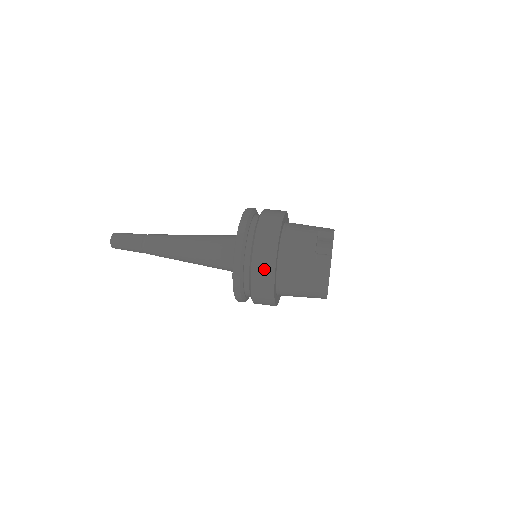
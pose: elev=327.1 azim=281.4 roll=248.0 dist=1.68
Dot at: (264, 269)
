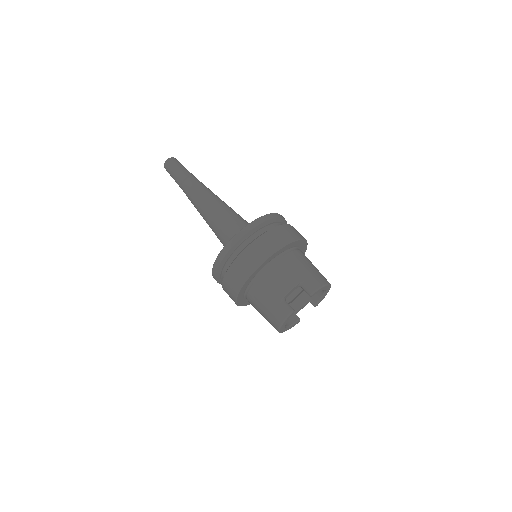
Dot at: (233, 283)
